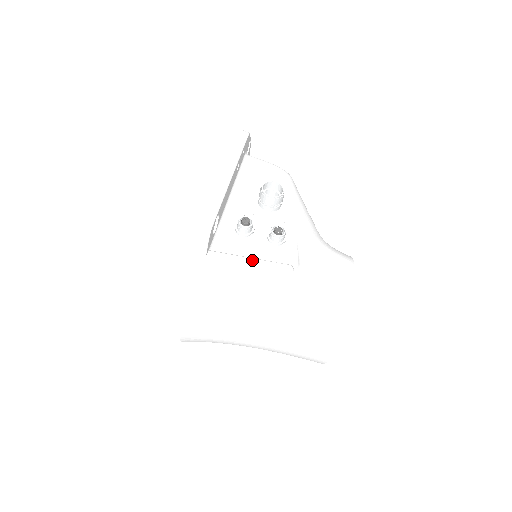
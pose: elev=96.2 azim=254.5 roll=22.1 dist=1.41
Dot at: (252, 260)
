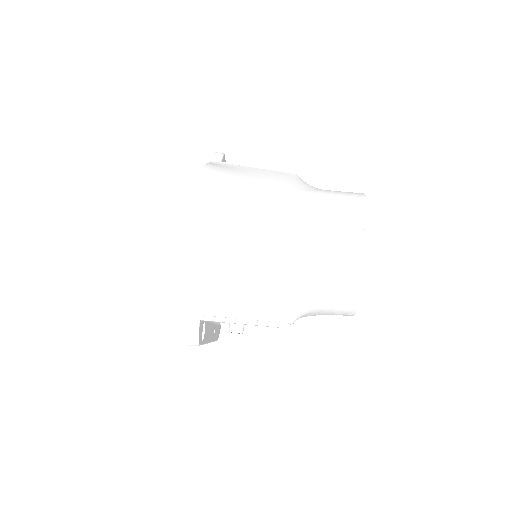
Dot at: occluded
